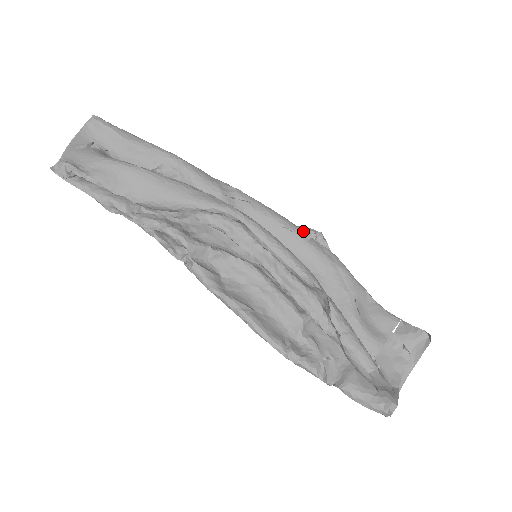
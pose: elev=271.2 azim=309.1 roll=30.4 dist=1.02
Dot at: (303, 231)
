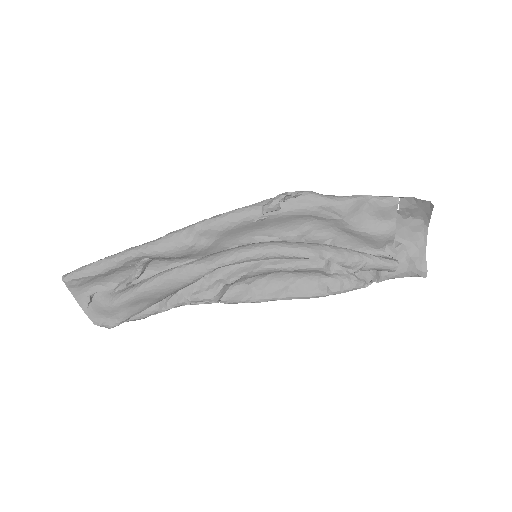
Dot at: (270, 210)
